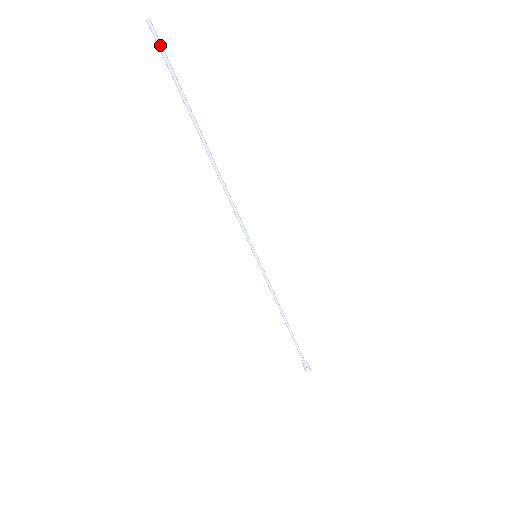
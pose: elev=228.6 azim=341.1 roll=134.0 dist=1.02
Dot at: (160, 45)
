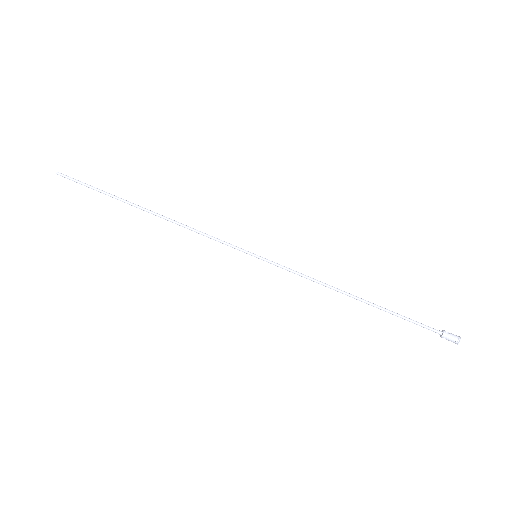
Dot at: (71, 178)
